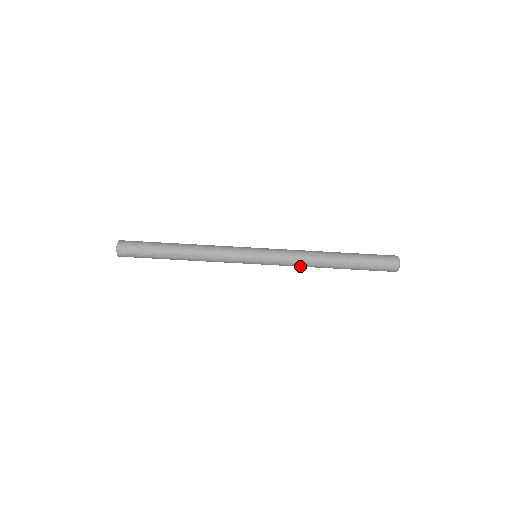
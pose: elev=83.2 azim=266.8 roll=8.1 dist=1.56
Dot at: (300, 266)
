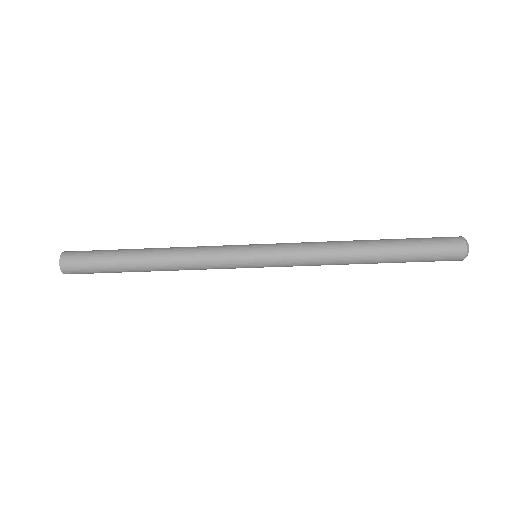
Dot at: occluded
